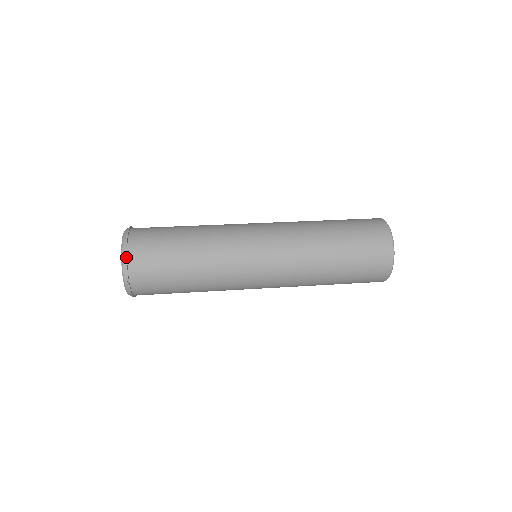
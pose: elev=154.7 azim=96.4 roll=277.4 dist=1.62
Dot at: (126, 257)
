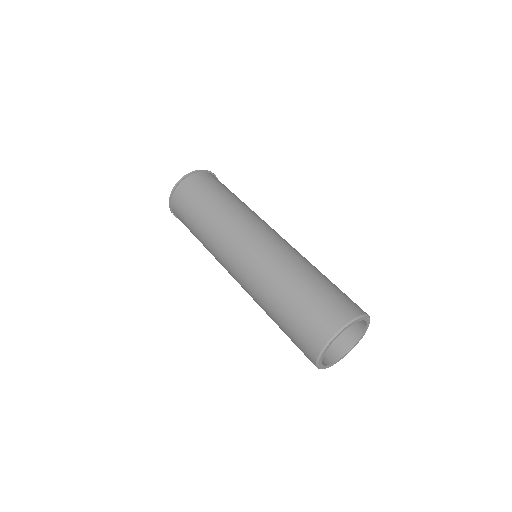
Dot at: (170, 198)
